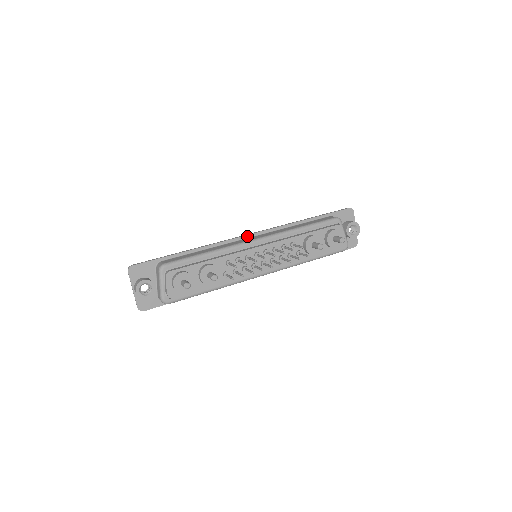
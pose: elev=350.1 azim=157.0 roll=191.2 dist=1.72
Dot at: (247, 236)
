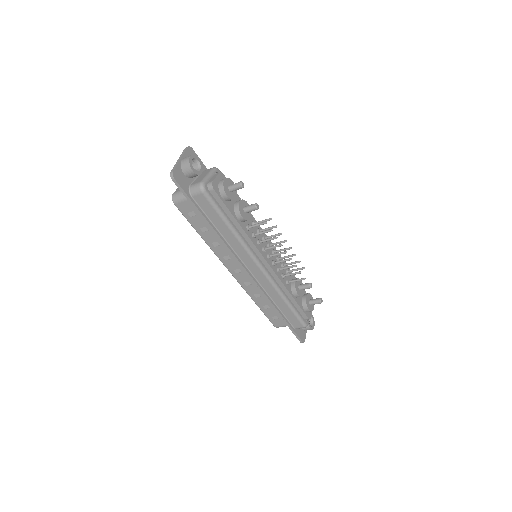
Dot at: occluded
